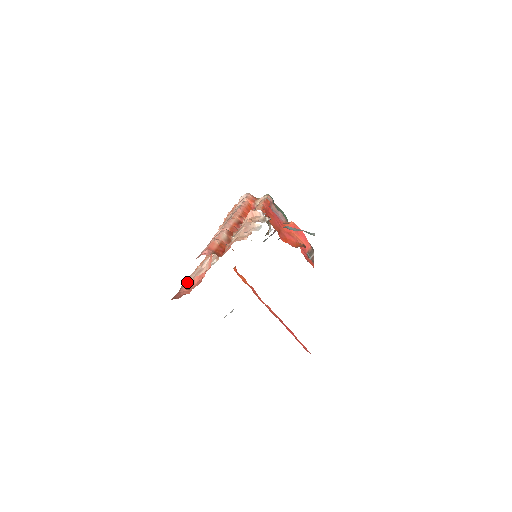
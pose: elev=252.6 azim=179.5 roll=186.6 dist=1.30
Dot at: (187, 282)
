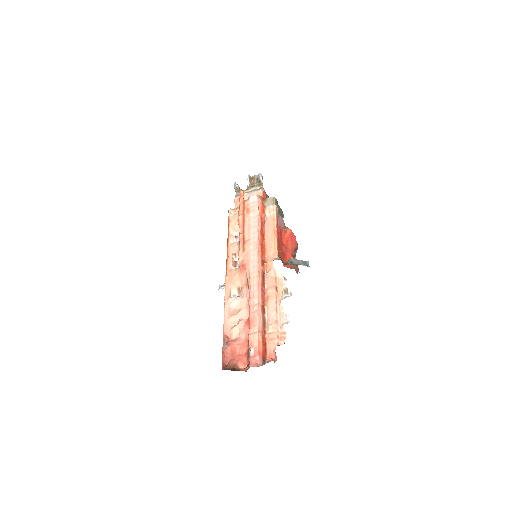
Dot at: (224, 333)
